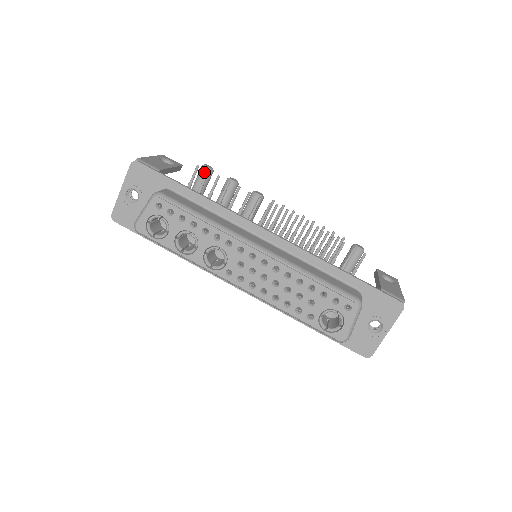
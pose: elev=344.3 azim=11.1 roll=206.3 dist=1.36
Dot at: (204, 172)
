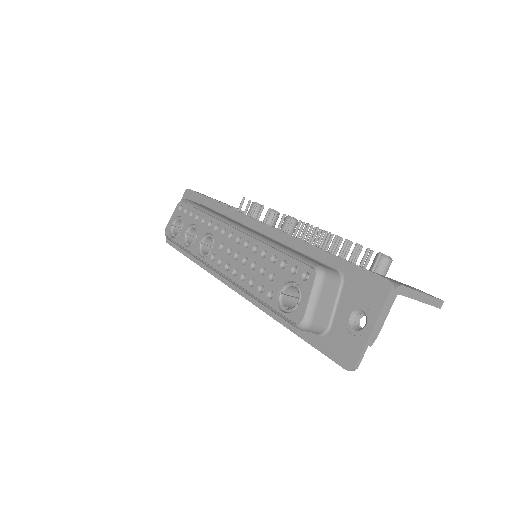
Dot at: (251, 207)
